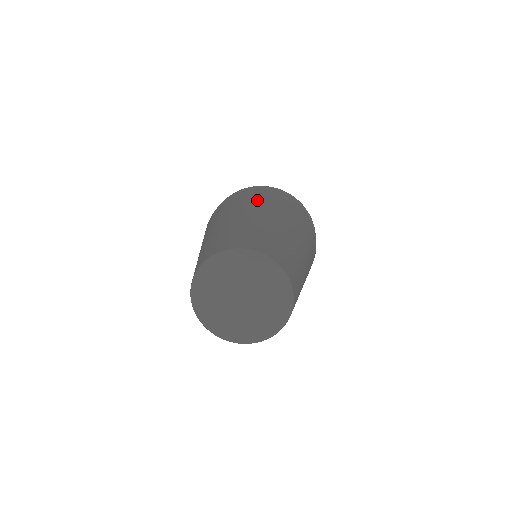
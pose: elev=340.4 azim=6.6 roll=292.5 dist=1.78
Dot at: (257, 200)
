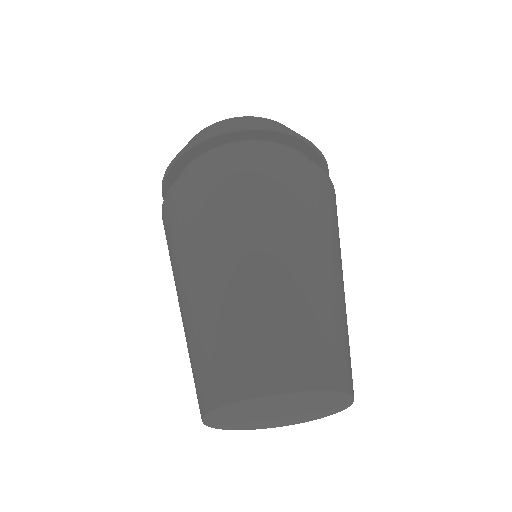
Dot at: (213, 209)
